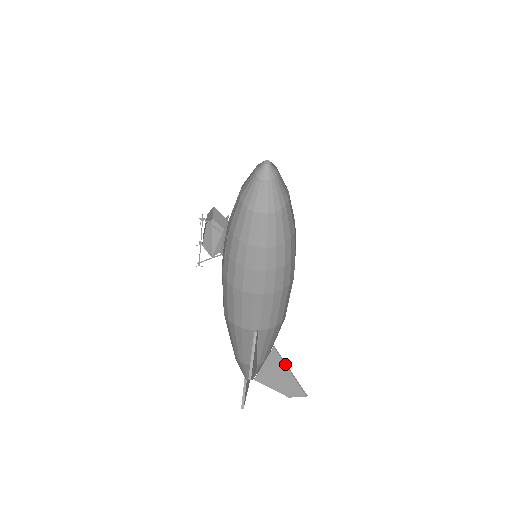
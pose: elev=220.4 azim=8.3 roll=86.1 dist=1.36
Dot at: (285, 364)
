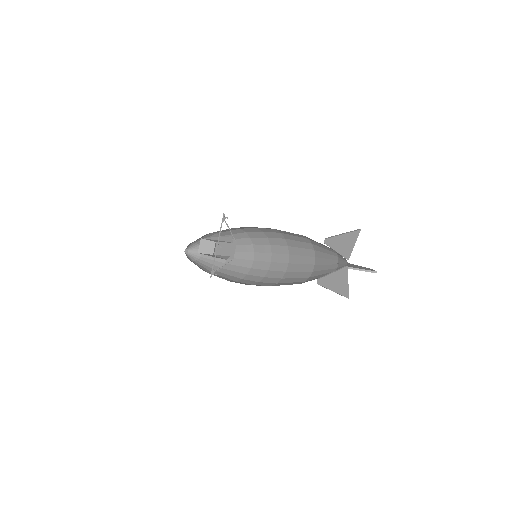
Dot at: occluded
